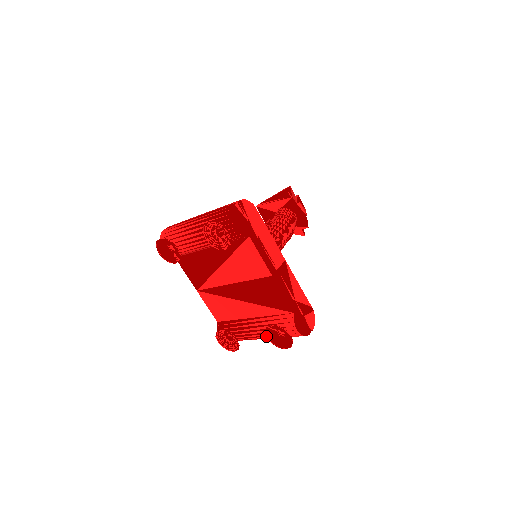
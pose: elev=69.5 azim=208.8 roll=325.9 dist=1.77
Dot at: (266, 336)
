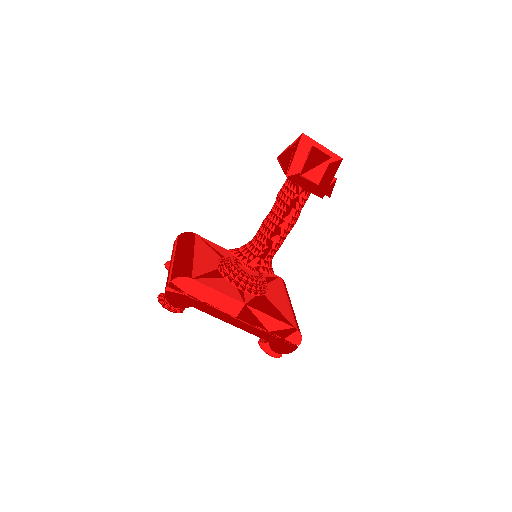
Dot at: occluded
